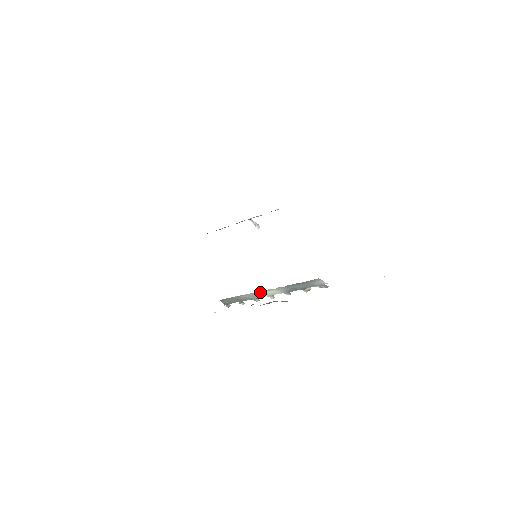
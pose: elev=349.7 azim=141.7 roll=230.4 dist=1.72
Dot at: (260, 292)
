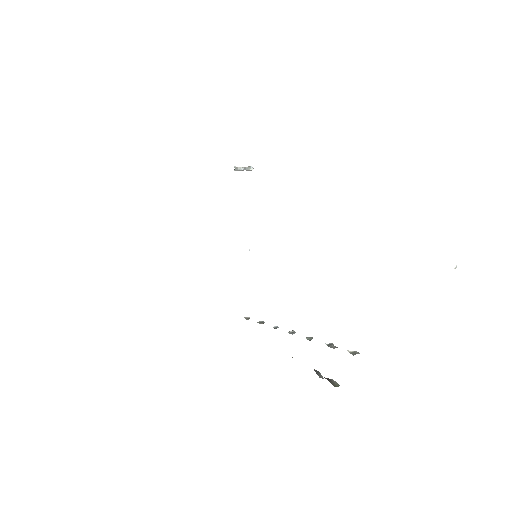
Dot at: occluded
